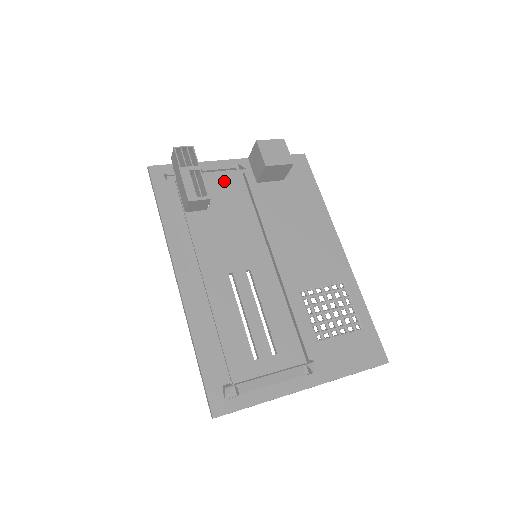
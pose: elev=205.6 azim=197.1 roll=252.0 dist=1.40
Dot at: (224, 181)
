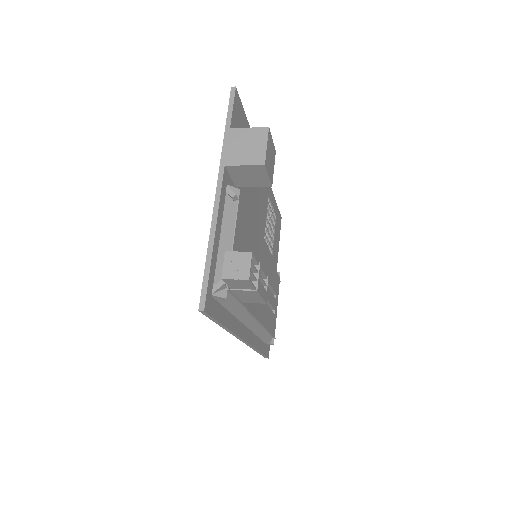
Dot at: (240, 232)
